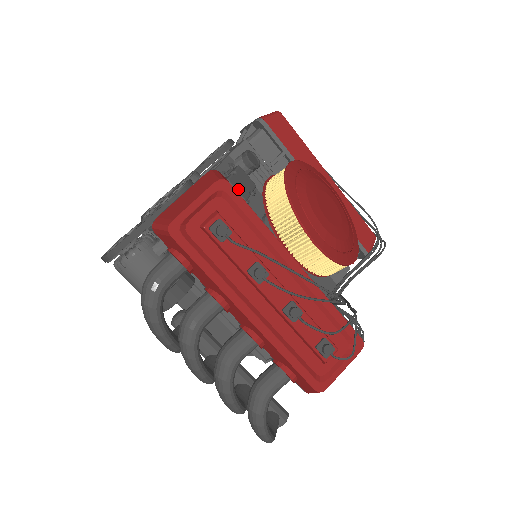
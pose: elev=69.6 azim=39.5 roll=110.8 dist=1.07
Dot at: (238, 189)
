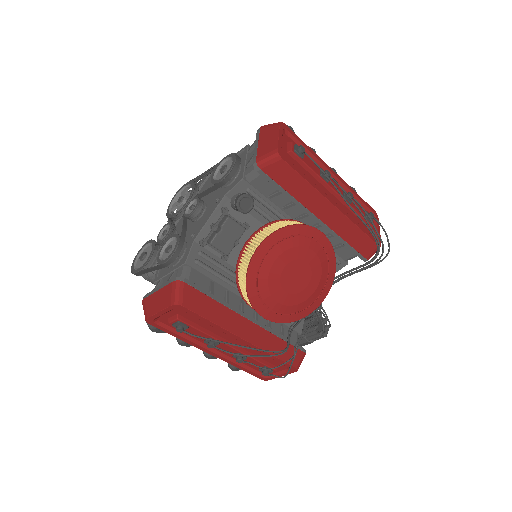
Dot at: (221, 247)
